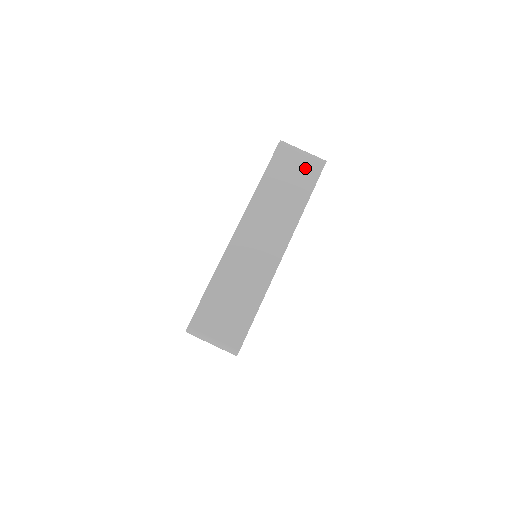
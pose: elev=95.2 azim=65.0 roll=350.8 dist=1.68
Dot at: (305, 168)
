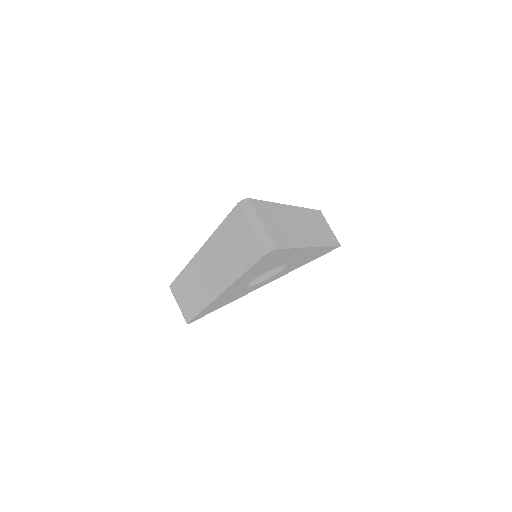
Dot at: (331, 234)
